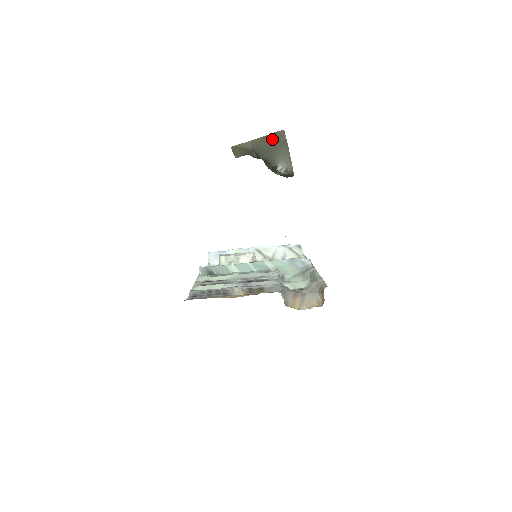
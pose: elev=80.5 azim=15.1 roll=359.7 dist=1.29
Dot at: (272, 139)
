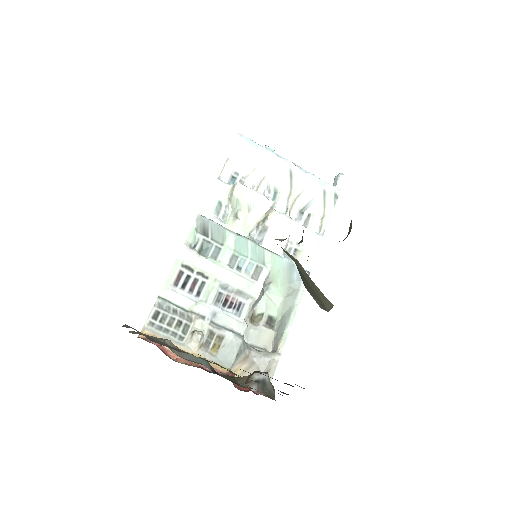
Dot at: (317, 292)
